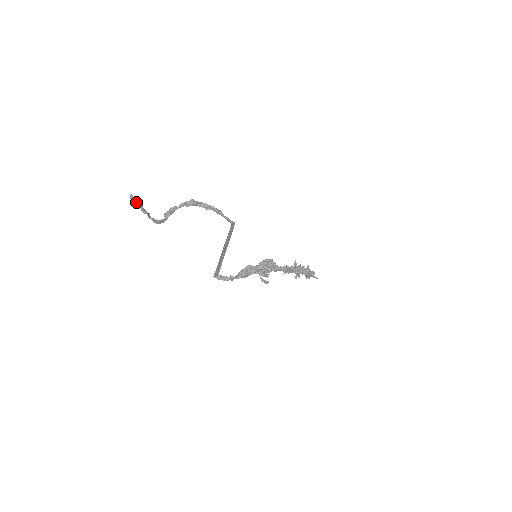
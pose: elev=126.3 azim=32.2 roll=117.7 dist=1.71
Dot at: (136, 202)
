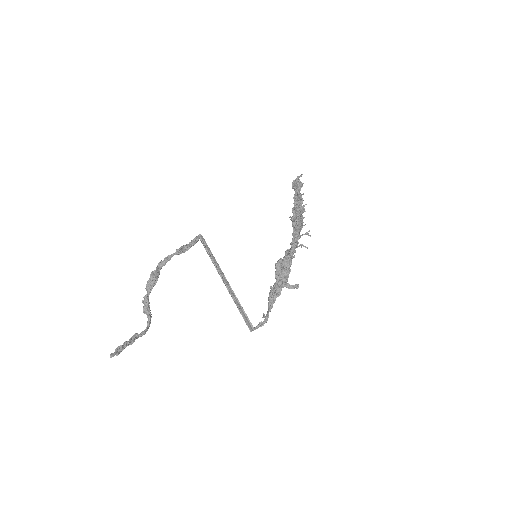
Dot at: (118, 348)
